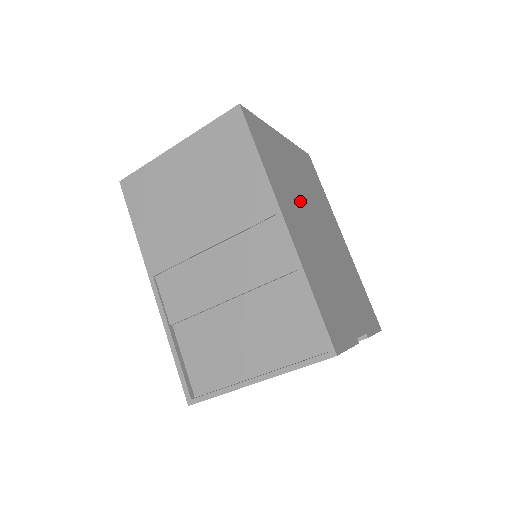
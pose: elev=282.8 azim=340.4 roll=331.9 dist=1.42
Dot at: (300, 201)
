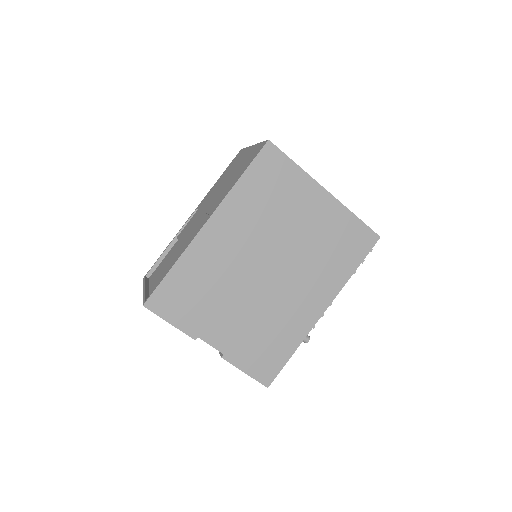
Dot at: (267, 236)
